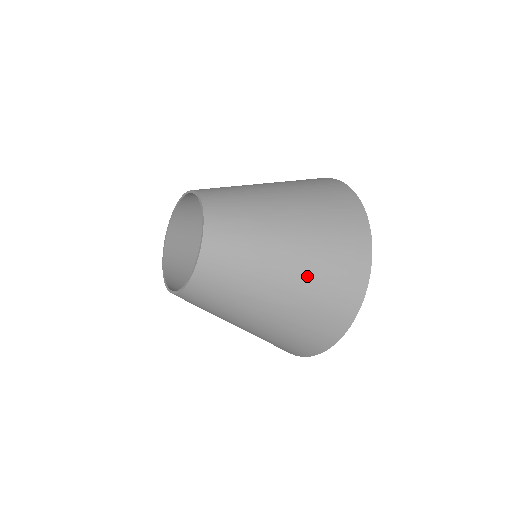
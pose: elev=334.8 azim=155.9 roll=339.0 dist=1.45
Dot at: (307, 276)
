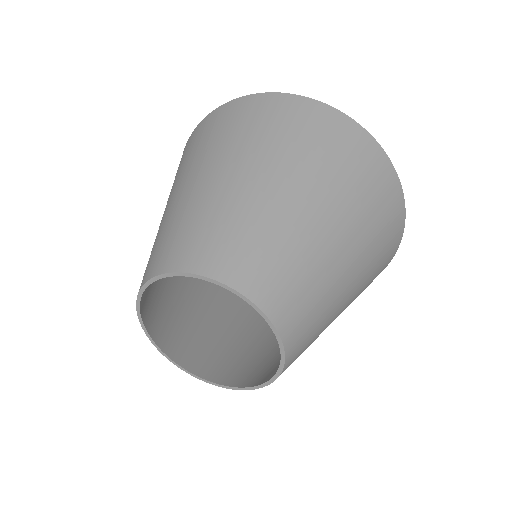
Dot at: (365, 281)
